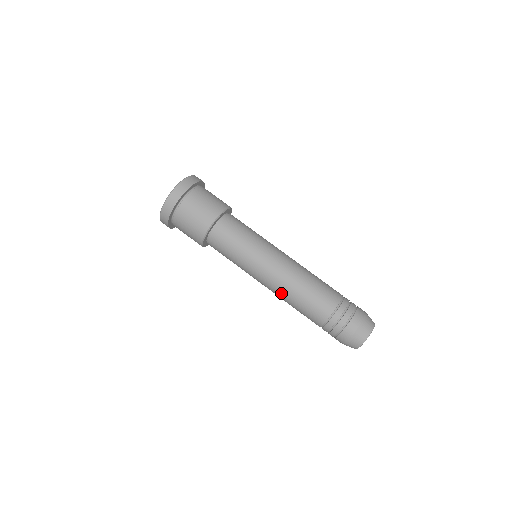
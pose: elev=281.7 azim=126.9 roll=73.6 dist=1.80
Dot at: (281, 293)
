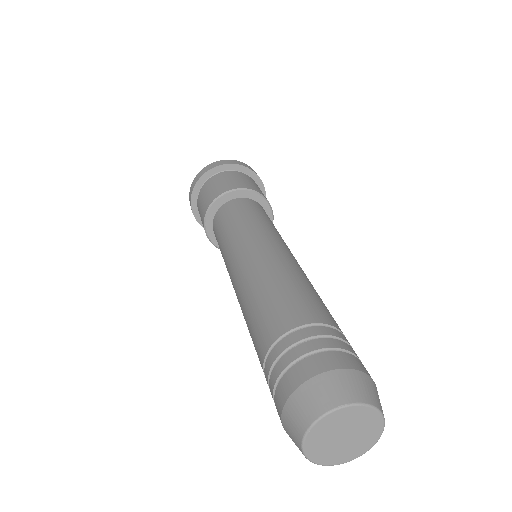
Dot at: (241, 288)
